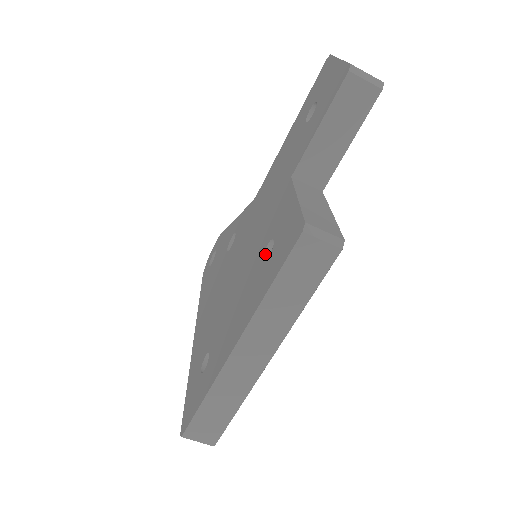
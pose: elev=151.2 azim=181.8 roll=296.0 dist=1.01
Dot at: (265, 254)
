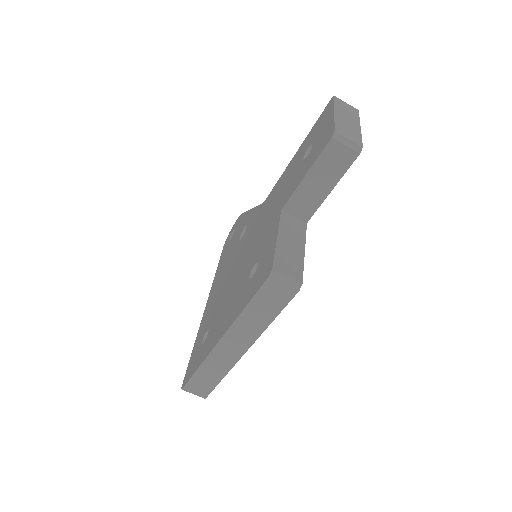
Dot at: (252, 271)
